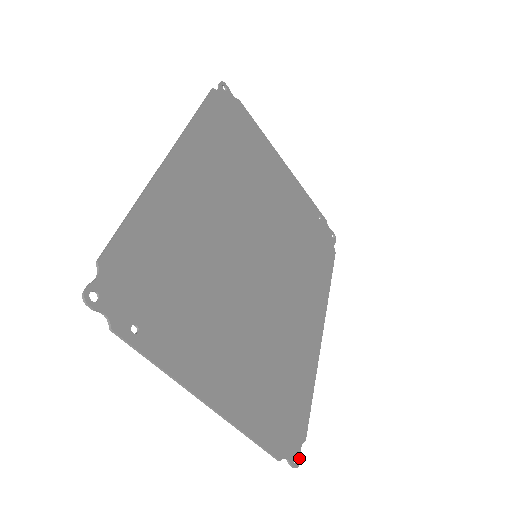
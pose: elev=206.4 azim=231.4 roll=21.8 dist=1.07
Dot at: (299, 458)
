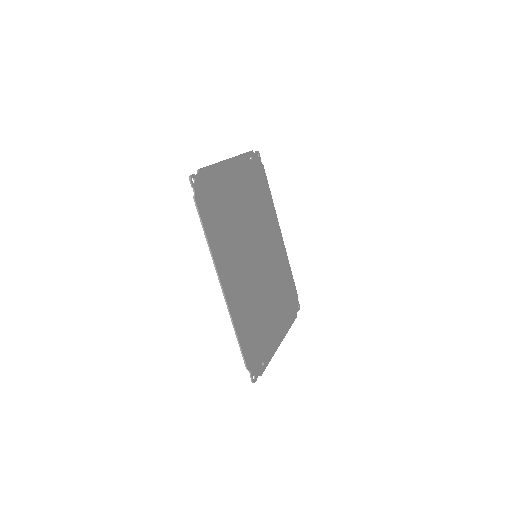
Dot at: (299, 304)
